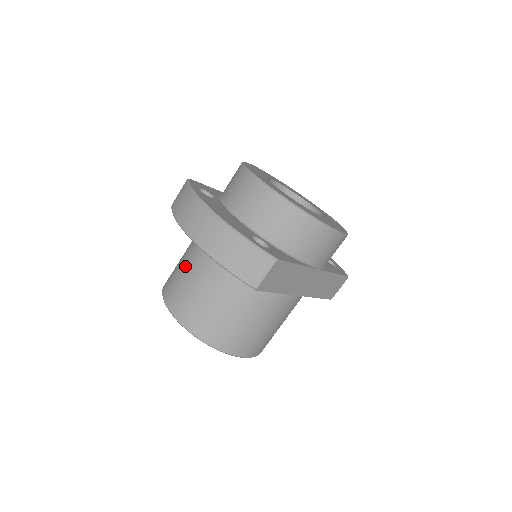
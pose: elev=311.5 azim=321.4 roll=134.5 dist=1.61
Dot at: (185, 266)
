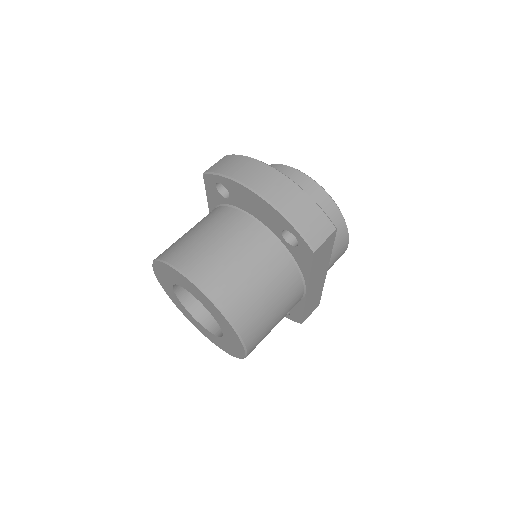
Dot at: (206, 233)
